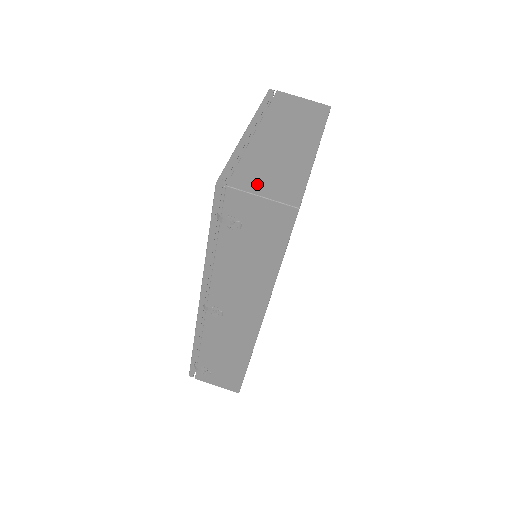
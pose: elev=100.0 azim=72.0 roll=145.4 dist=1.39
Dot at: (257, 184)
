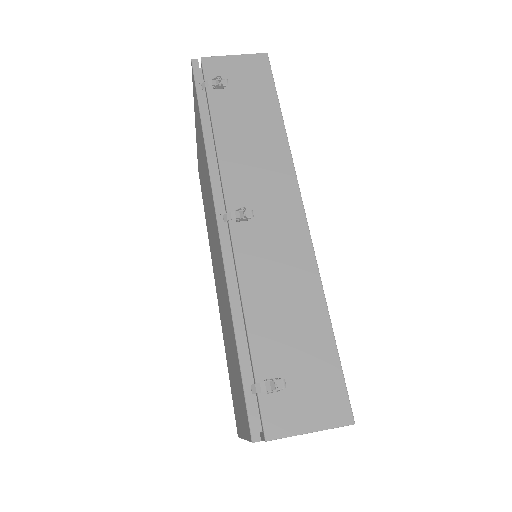
Dot at: occluded
